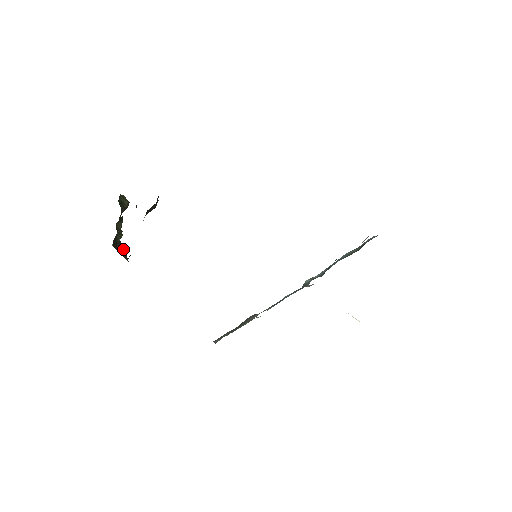
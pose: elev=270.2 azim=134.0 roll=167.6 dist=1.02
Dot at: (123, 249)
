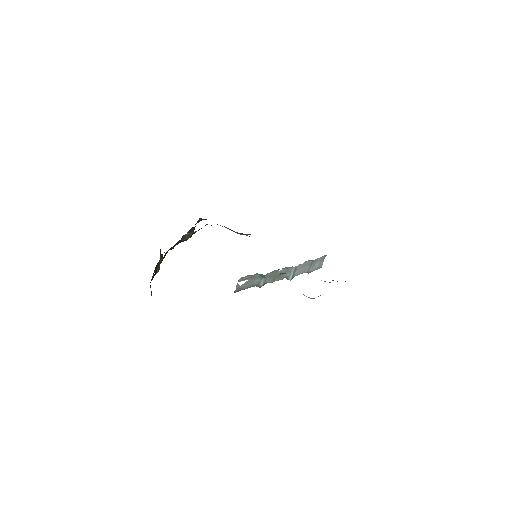
Dot at: (151, 295)
